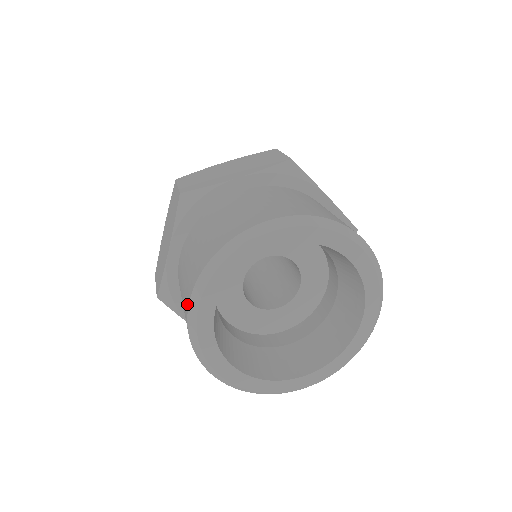
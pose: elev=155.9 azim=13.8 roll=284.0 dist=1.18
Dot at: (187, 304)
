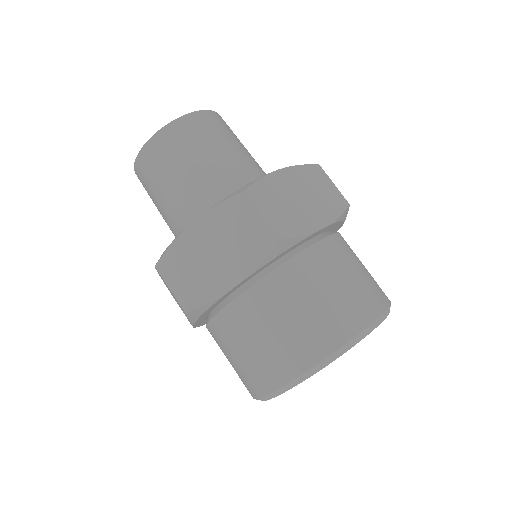
Dot at: occluded
